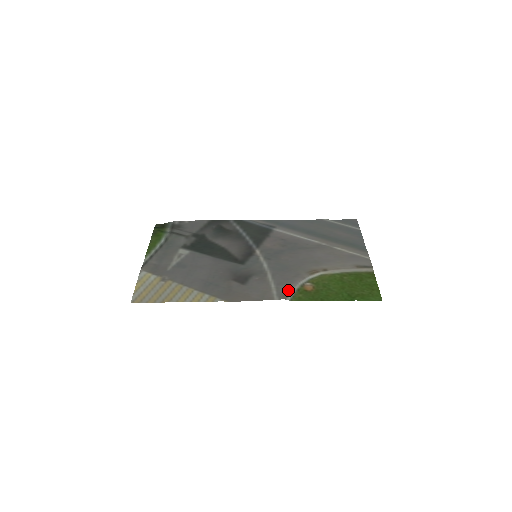
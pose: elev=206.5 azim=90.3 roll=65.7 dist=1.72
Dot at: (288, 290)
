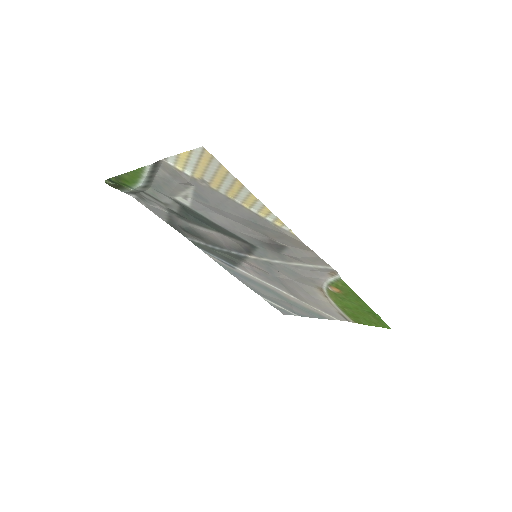
Dot at: (328, 274)
